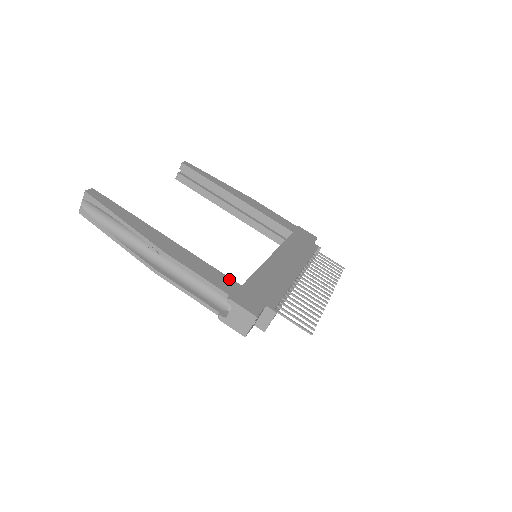
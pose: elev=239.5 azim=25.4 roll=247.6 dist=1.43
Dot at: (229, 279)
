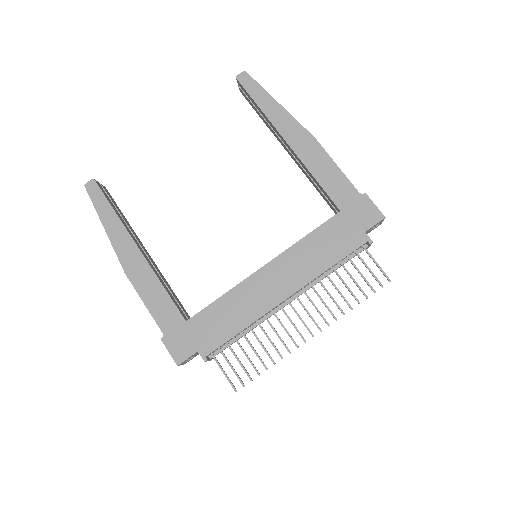
Dot at: (176, 311)
